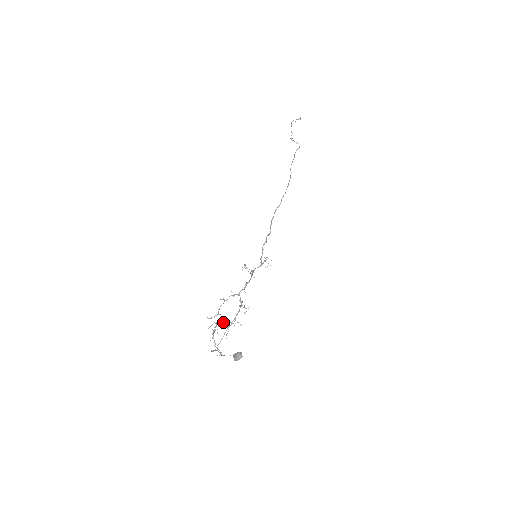
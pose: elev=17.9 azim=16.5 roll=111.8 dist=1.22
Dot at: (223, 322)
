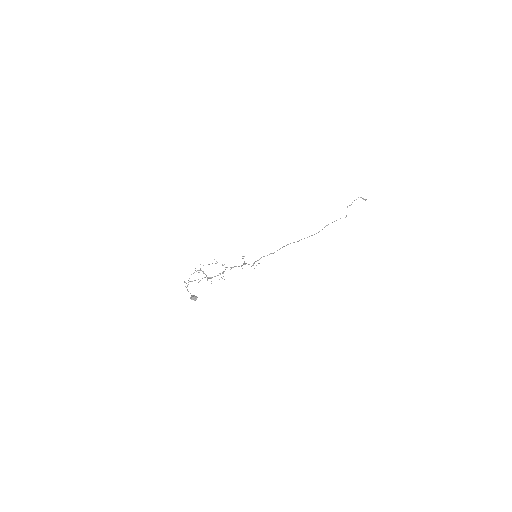
Dot at: (204, 273)
